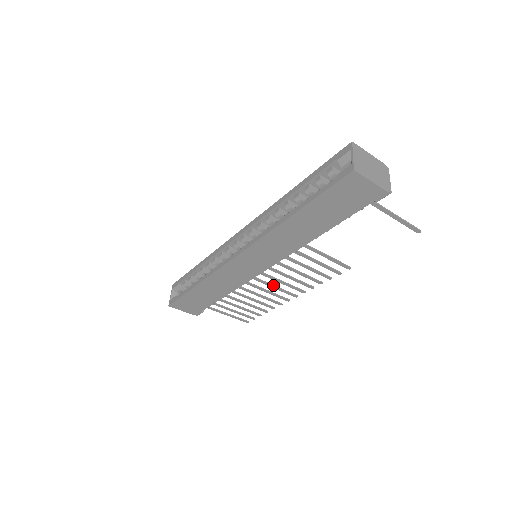
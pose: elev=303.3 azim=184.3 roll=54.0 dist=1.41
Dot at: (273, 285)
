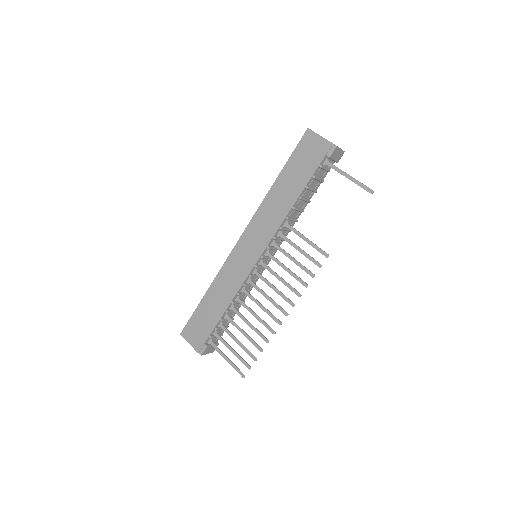
Dot at: occluded
